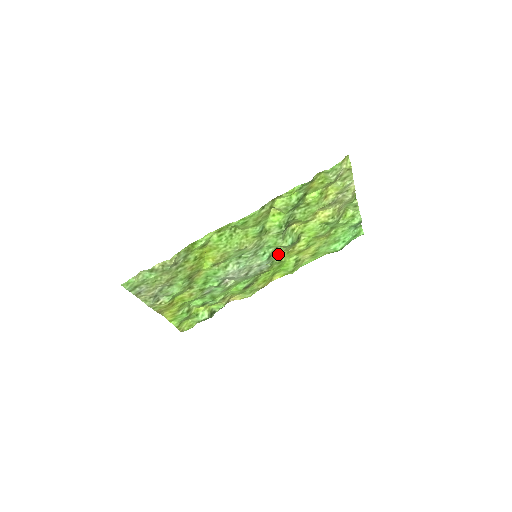
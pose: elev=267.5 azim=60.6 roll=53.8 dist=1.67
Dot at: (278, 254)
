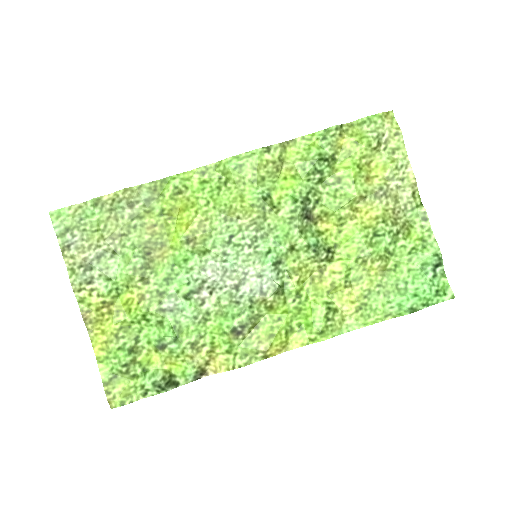
Dot at: (293, 267)
